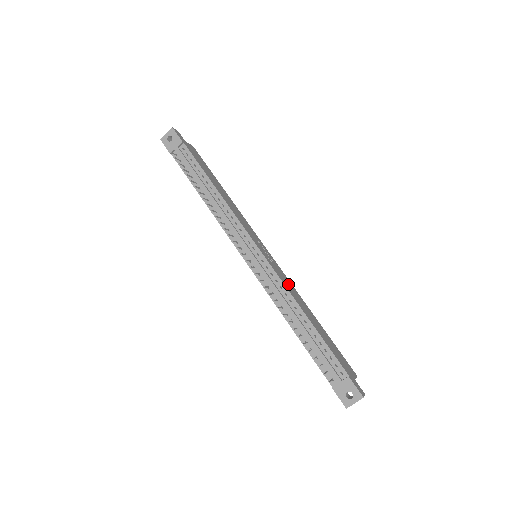
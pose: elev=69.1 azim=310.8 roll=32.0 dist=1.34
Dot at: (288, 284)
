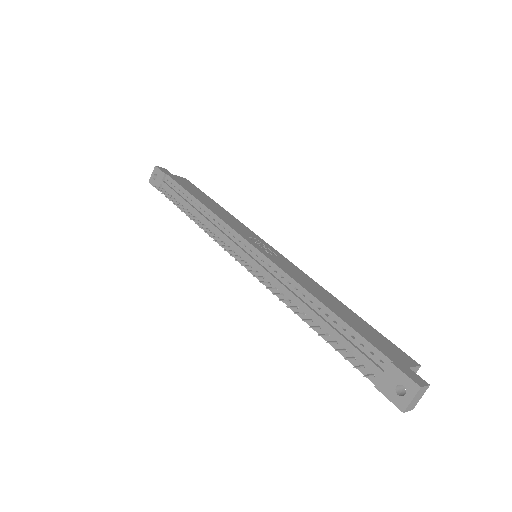
Dot at: (296, 273)
